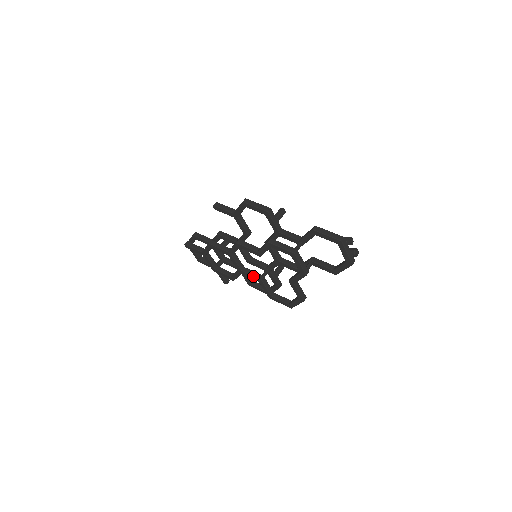
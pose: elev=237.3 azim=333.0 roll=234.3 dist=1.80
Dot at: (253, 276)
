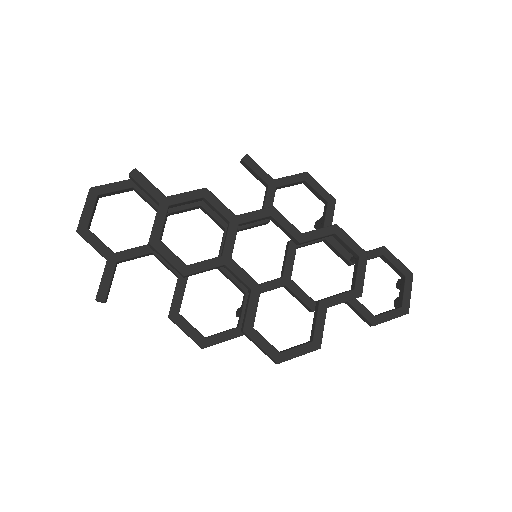
Dot at: (249, 275)
